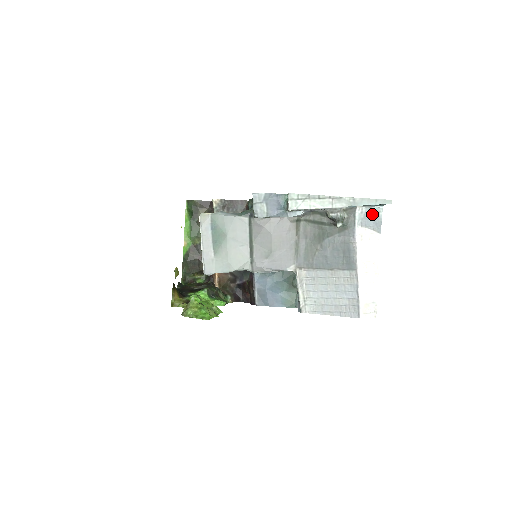
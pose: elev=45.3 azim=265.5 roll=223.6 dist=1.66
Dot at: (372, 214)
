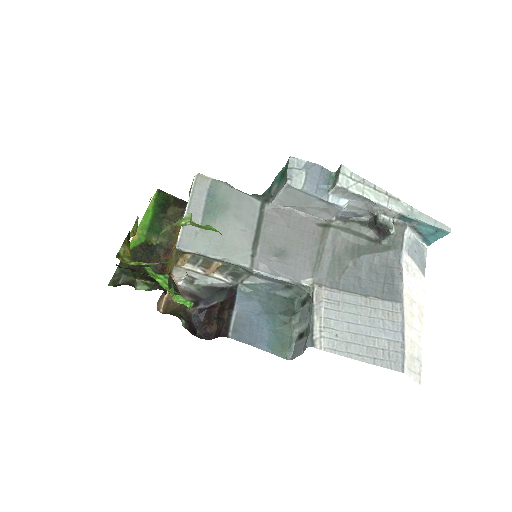
Dot at: (418, 248)
